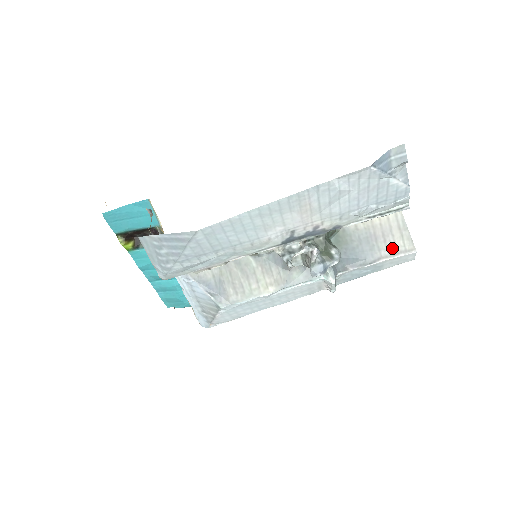
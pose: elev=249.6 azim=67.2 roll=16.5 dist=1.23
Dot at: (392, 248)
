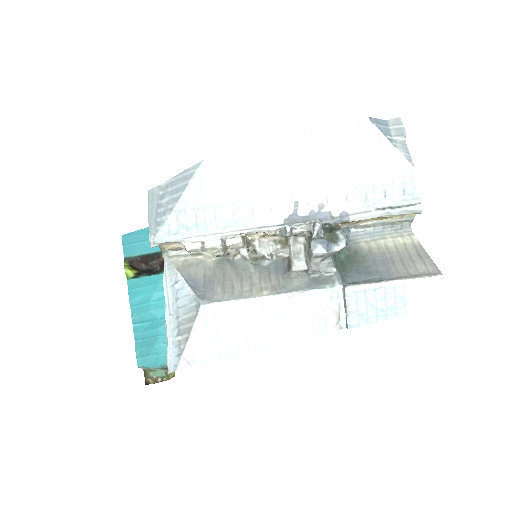
Dot at: (413, 271)
